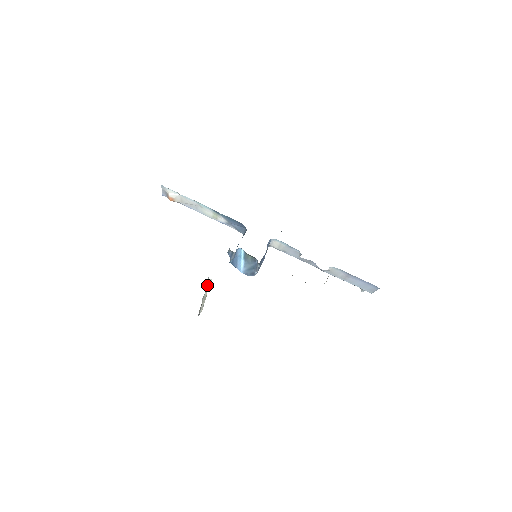
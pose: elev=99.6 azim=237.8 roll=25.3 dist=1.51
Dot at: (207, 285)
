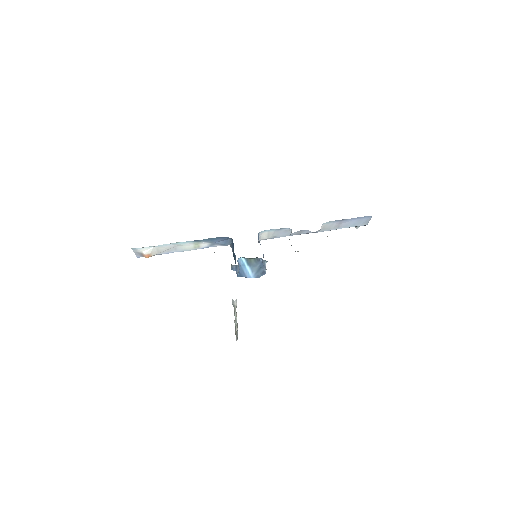
Dot at: (234, 308)
